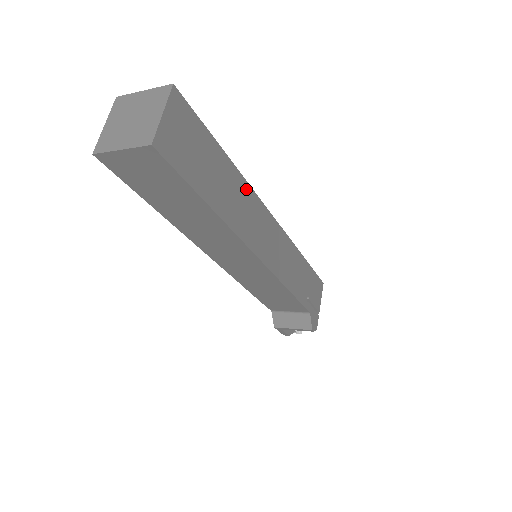
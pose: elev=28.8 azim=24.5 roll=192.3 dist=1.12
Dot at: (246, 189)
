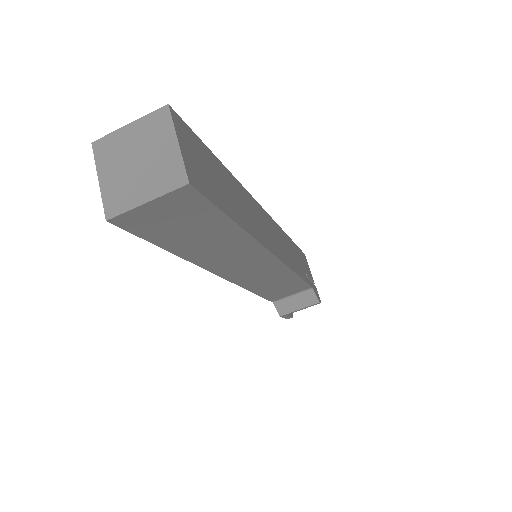
Dot at: (244, 192)
